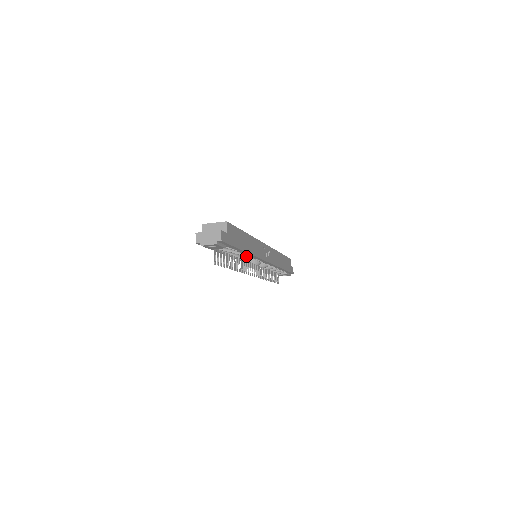
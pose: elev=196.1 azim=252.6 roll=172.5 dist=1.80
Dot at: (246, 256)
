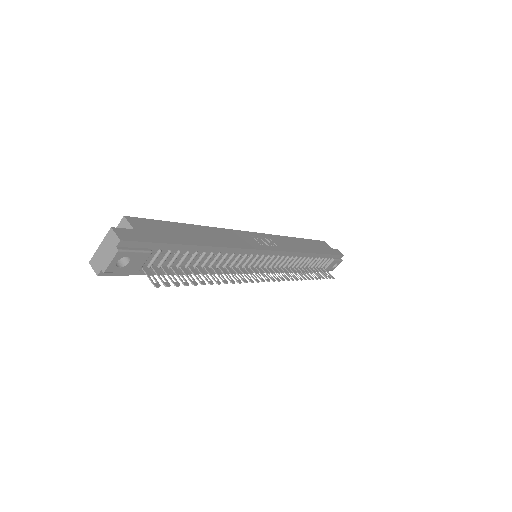
Dot at: (223, 256)
